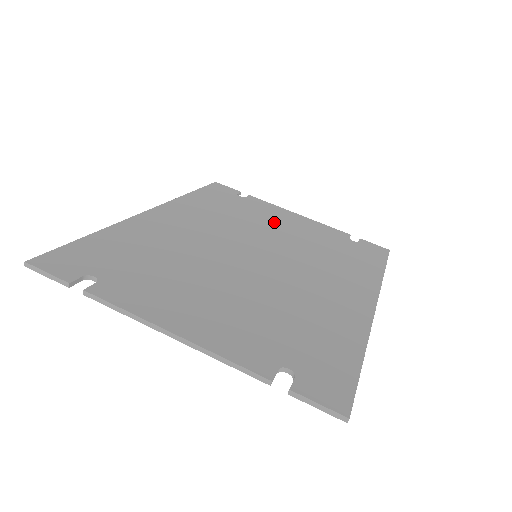
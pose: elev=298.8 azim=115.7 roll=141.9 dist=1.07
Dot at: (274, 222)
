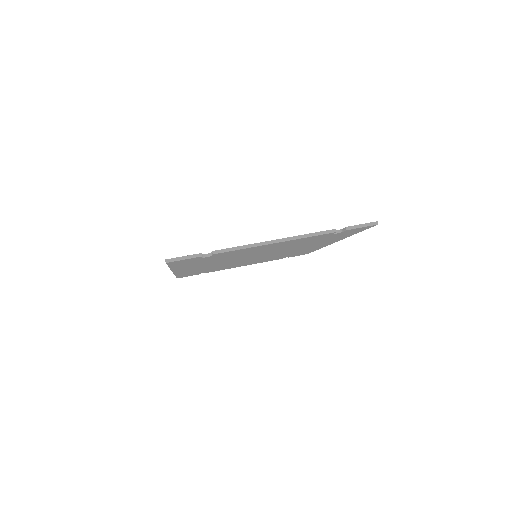
Dot at: occluded
